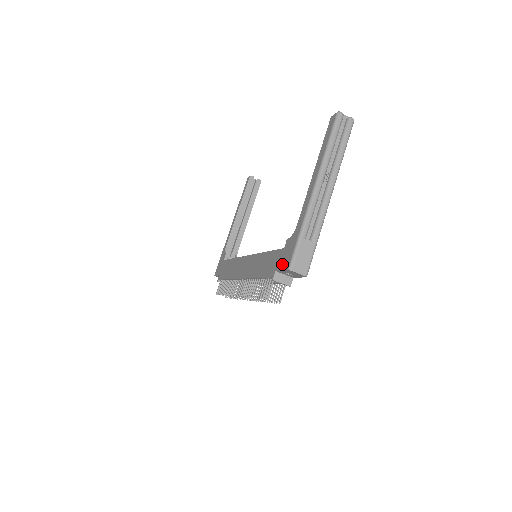
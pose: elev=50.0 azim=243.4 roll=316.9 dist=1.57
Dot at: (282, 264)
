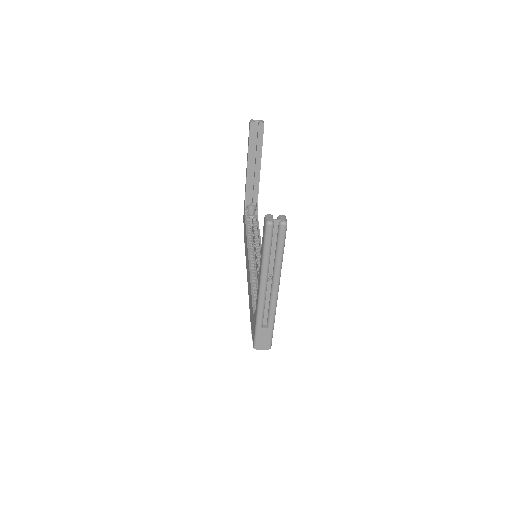
Dot at: (252, 333)
